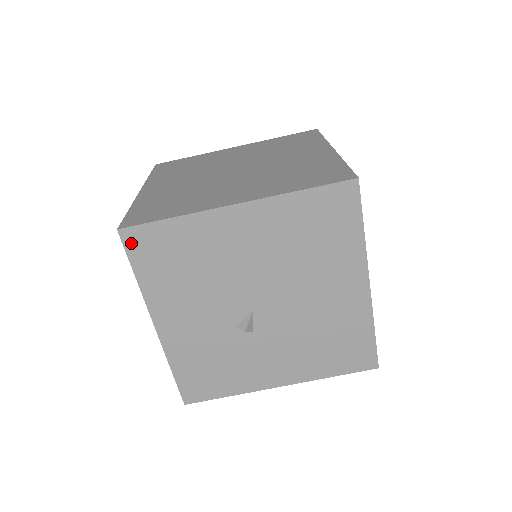
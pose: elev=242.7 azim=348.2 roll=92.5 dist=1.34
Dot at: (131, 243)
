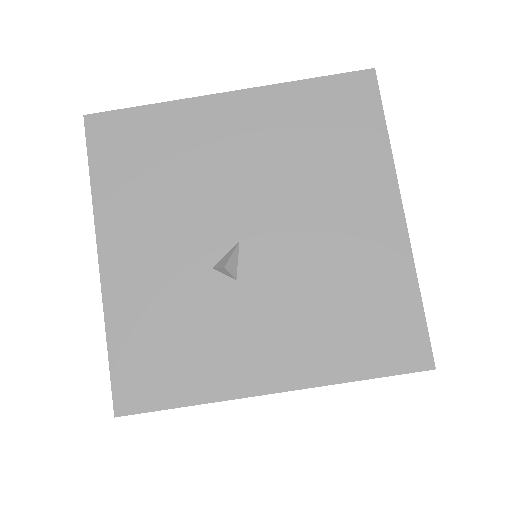
Dot at: (96, 133)
